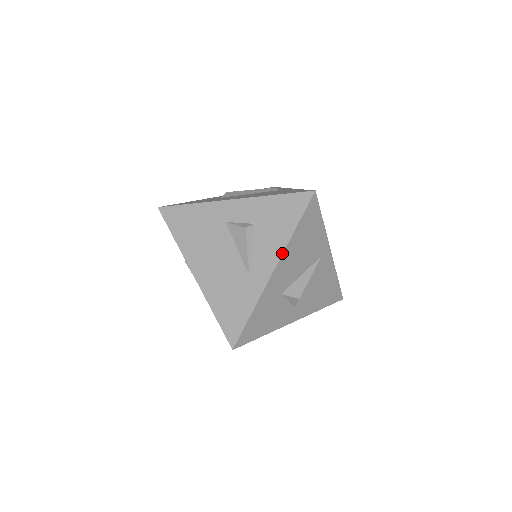
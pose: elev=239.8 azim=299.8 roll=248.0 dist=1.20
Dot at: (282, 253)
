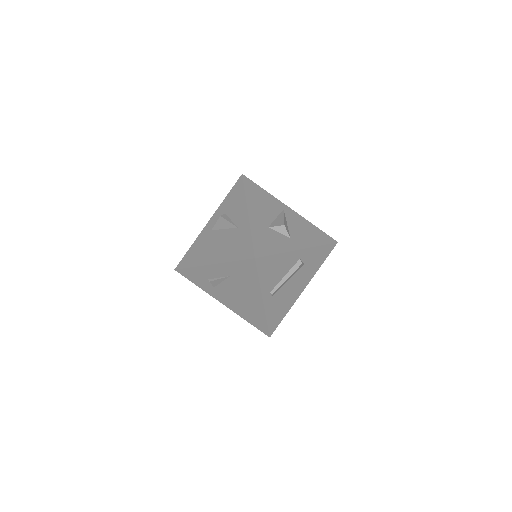
Dot at: (246, 203)
